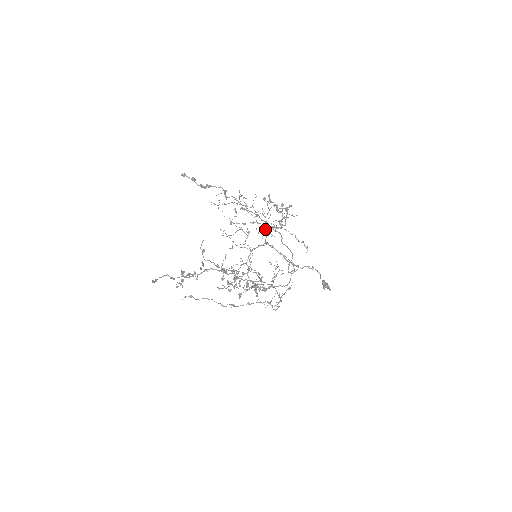
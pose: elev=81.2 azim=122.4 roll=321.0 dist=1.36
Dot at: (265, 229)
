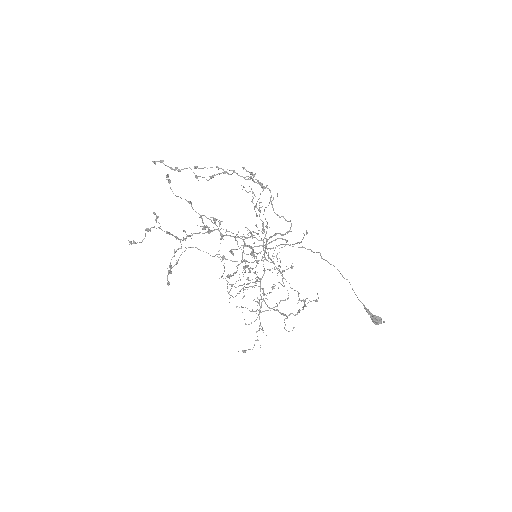
Dot at: (264, 247)
